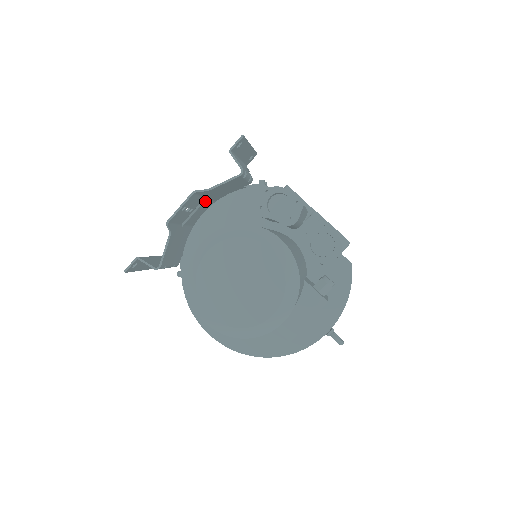
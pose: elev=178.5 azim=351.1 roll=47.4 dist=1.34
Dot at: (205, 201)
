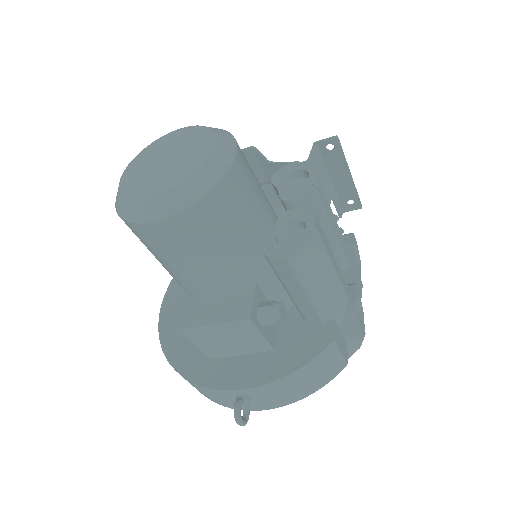
Dot at: (269, 190)
